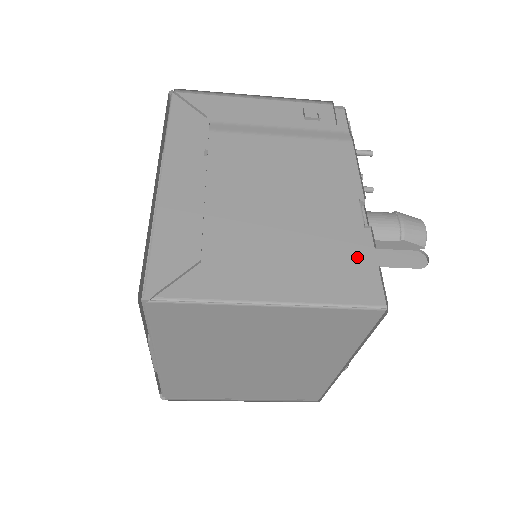
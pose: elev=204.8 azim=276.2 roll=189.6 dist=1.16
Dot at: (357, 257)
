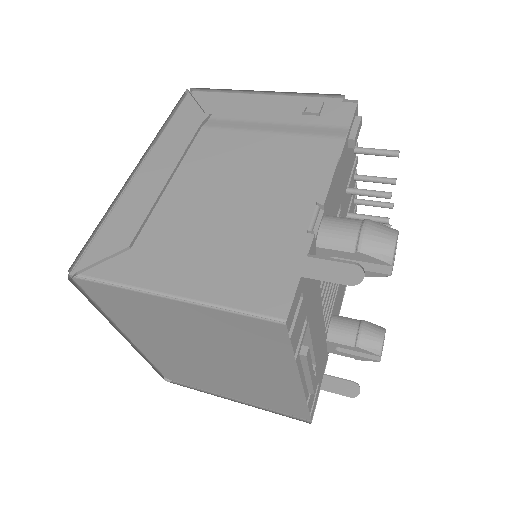
Dot at: (282, 263)
